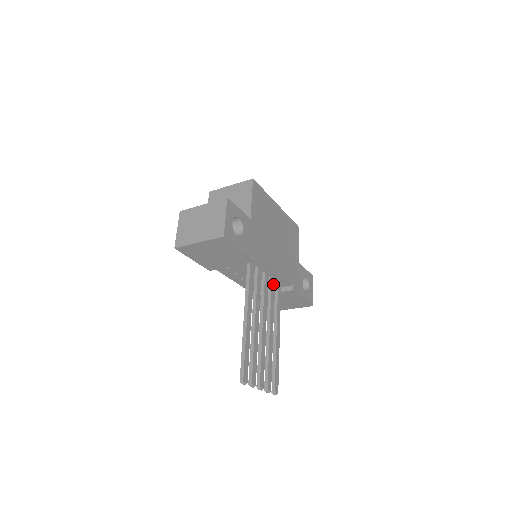
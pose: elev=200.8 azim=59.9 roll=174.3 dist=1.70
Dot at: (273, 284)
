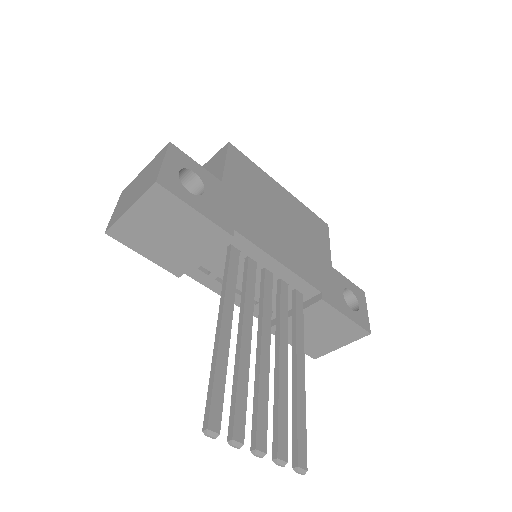
Dot at: (284, 289)
